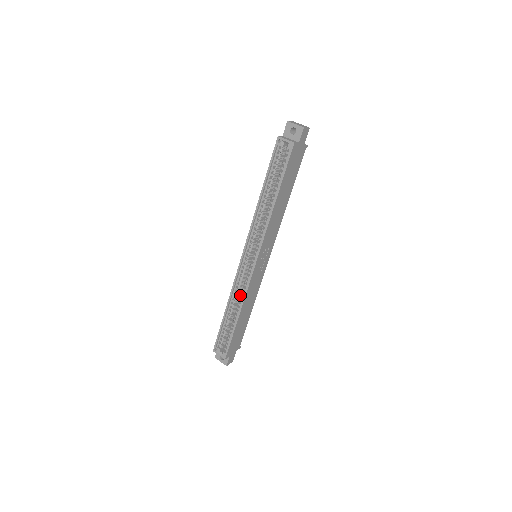
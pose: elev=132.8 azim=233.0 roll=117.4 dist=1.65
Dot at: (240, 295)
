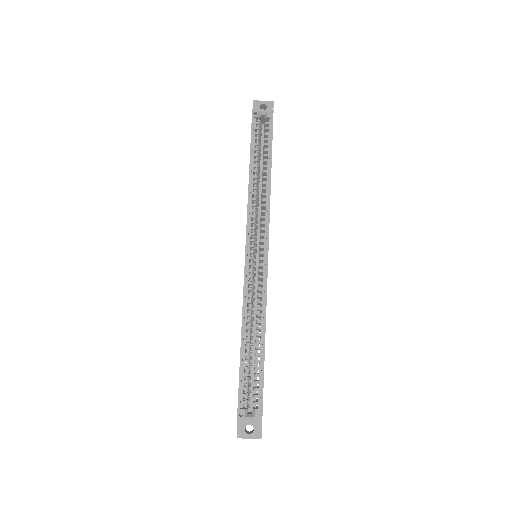
Dot at: occluded
